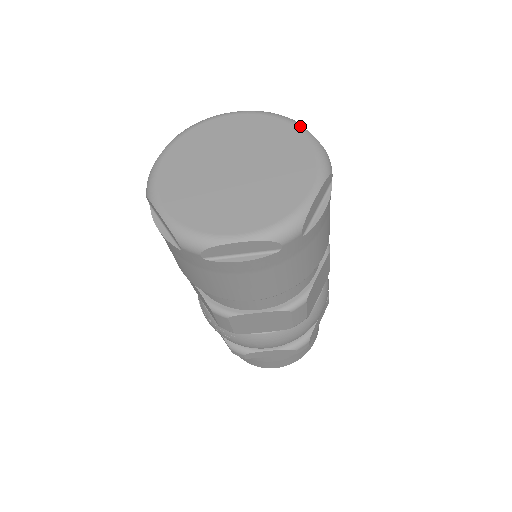
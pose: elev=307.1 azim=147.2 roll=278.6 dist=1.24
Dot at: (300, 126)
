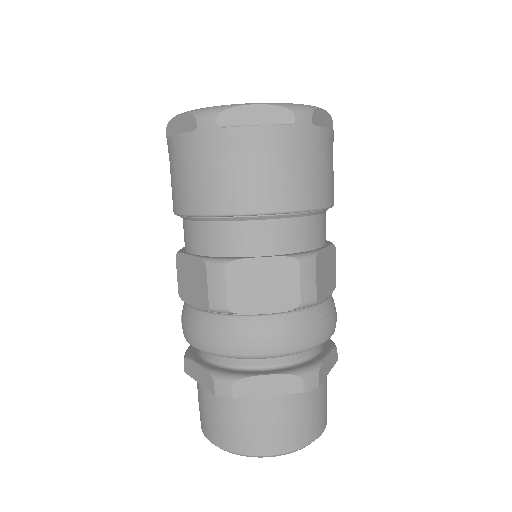
Dot at: (323, 109)
